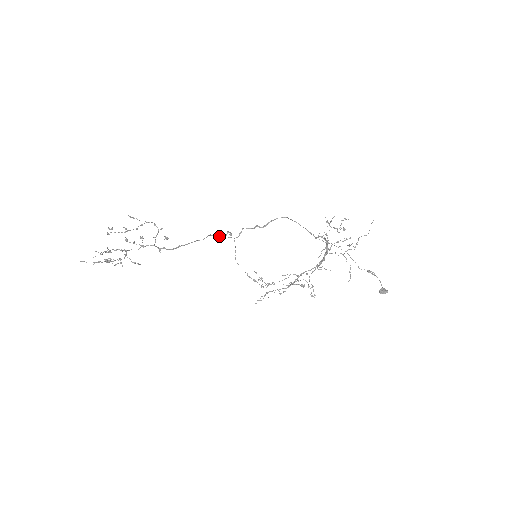
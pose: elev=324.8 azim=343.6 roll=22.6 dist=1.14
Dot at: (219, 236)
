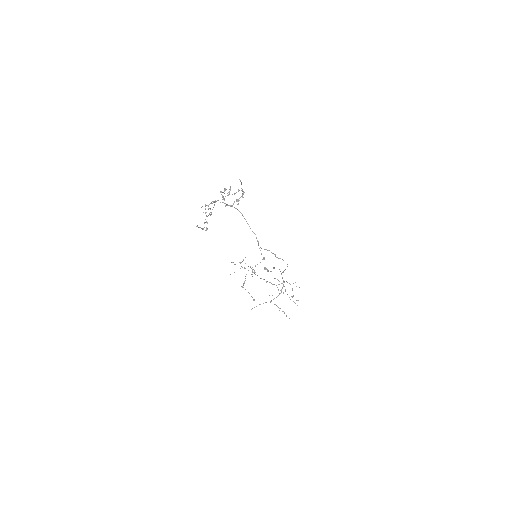
Dot at: (258, 243)
